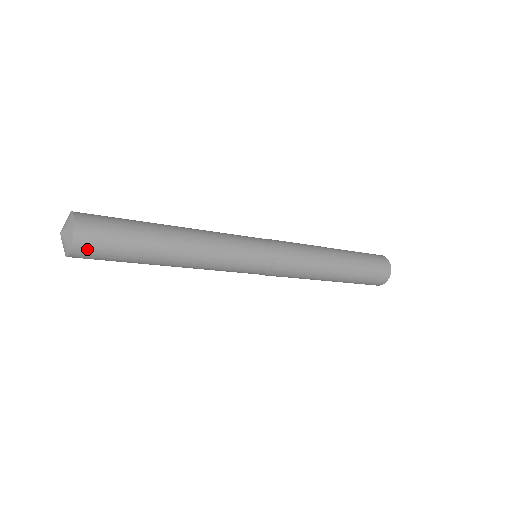
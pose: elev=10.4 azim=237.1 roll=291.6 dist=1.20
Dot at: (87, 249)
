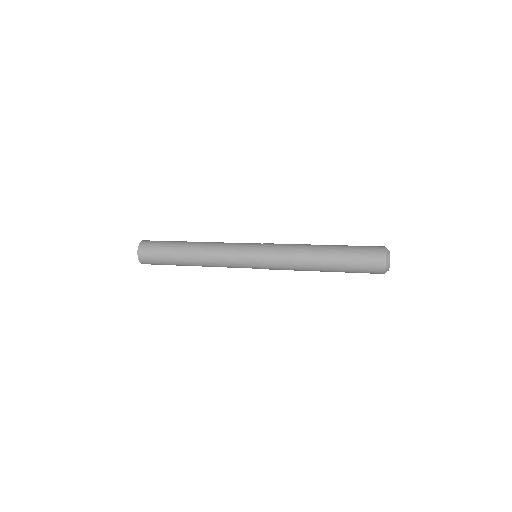
Dot at: (145, 256)
